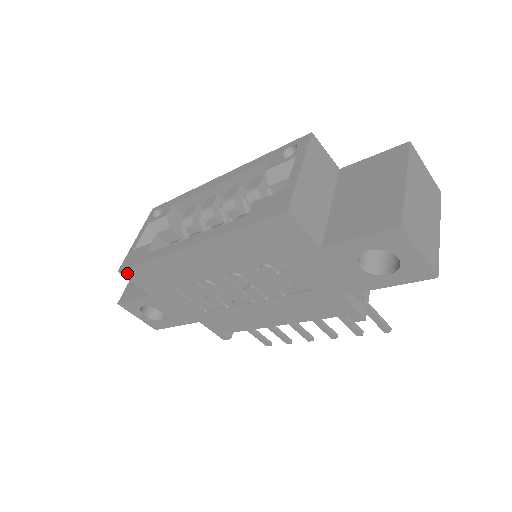
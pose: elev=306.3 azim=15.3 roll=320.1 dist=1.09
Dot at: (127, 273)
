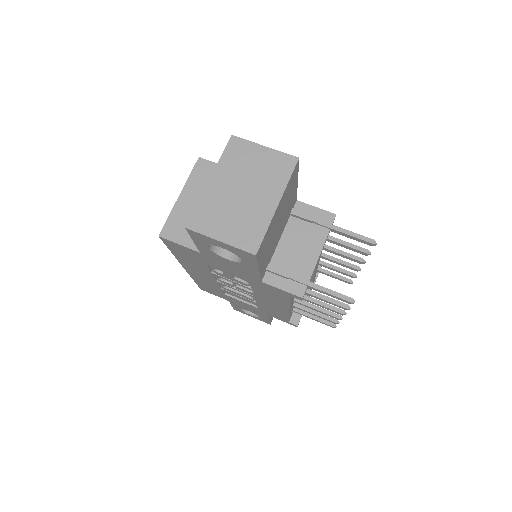
Dot at: (203, 289)
